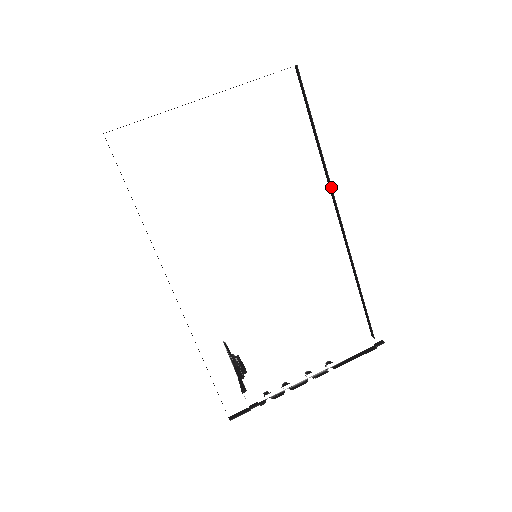
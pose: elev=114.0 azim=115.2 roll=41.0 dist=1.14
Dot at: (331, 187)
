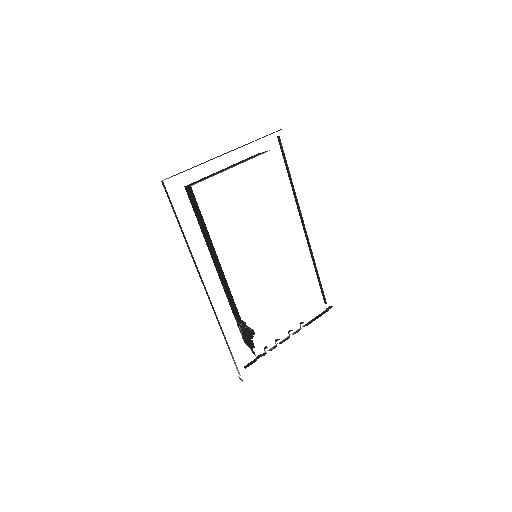
Dot at: (299, 209)
